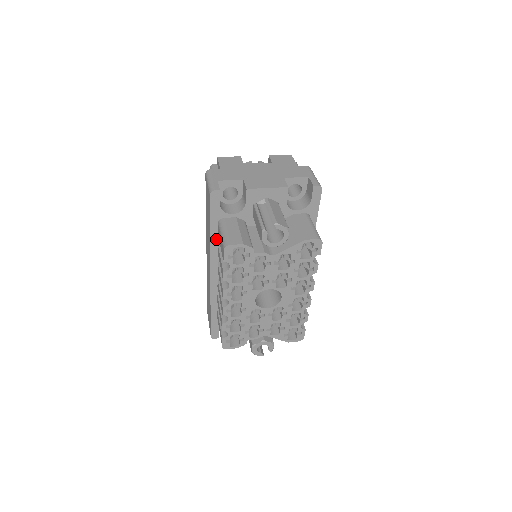
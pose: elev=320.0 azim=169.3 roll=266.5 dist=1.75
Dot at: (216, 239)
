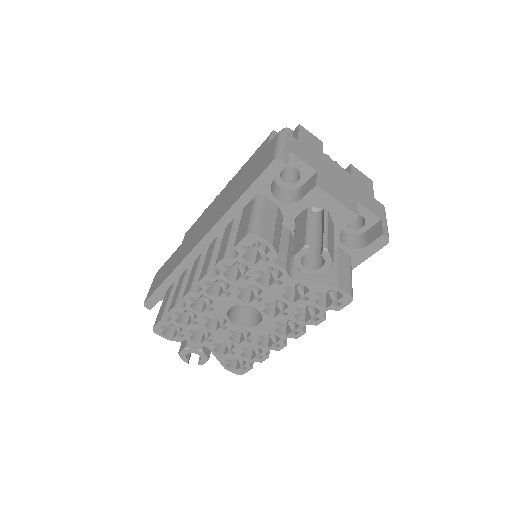
Dot at: (237, 212)
